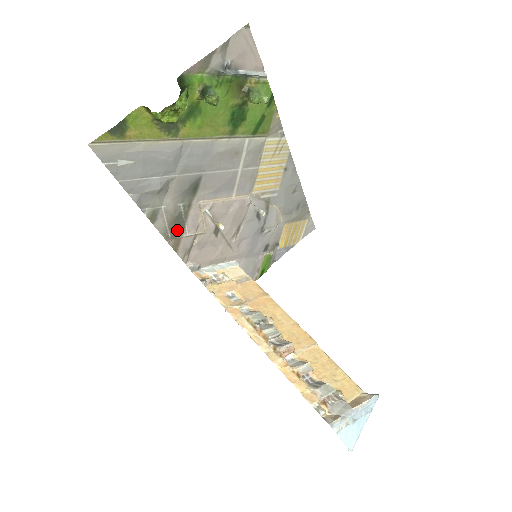
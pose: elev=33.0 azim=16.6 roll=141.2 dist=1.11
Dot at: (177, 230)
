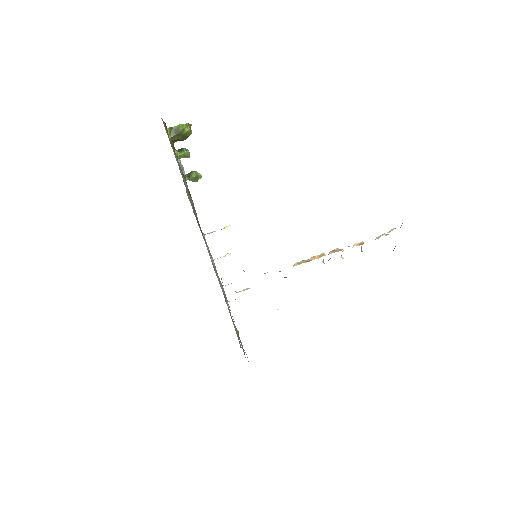
Dot at: (202, 233)
